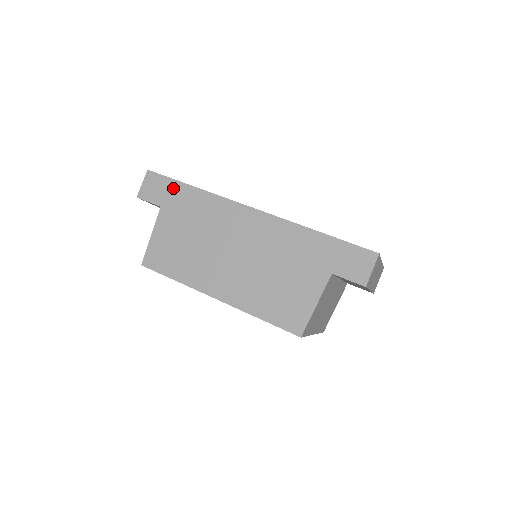
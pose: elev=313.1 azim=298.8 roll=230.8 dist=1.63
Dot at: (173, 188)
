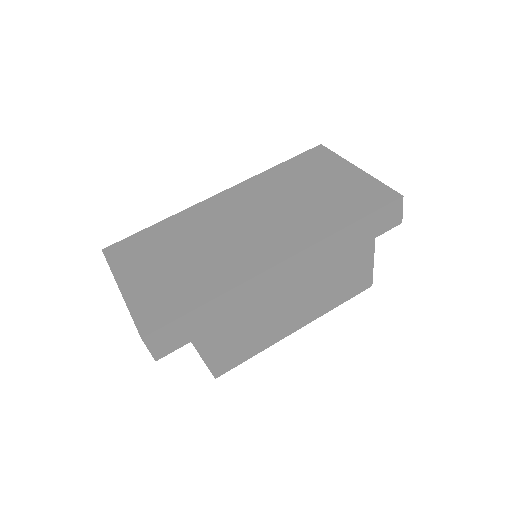
Dot at: (189, 322)
